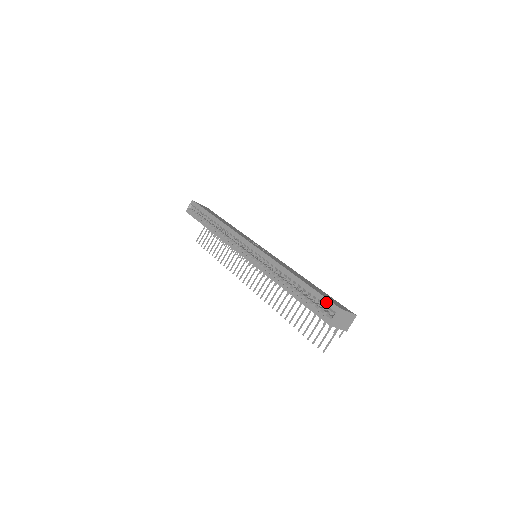
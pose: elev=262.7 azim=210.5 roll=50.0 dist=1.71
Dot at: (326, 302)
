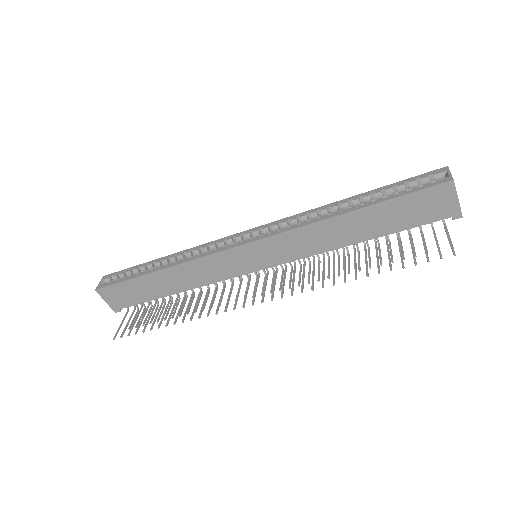
Dot at: (422, 176)
